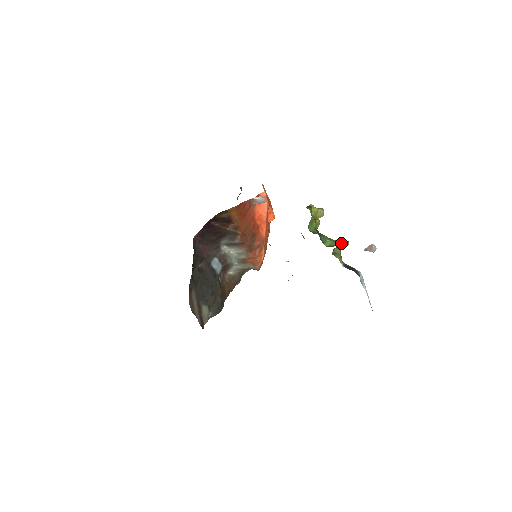
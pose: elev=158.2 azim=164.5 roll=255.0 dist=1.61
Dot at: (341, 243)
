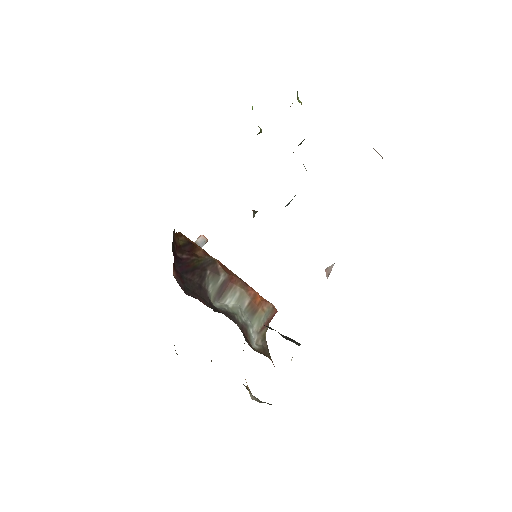
Dot at: occluded
